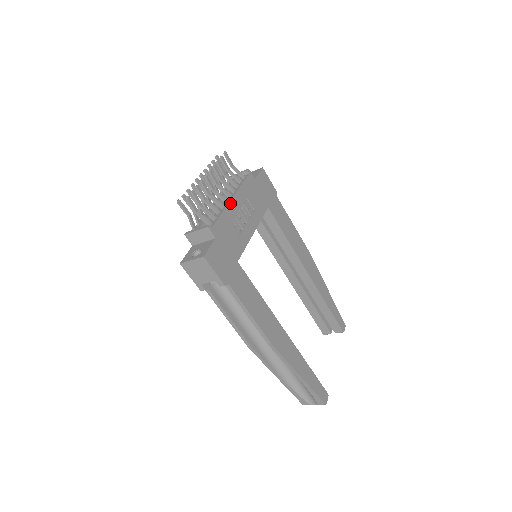
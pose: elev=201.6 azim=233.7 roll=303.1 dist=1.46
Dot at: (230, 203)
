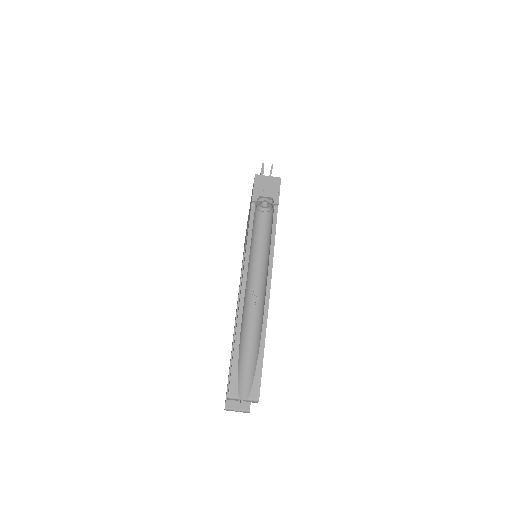
Dot at: occluded
